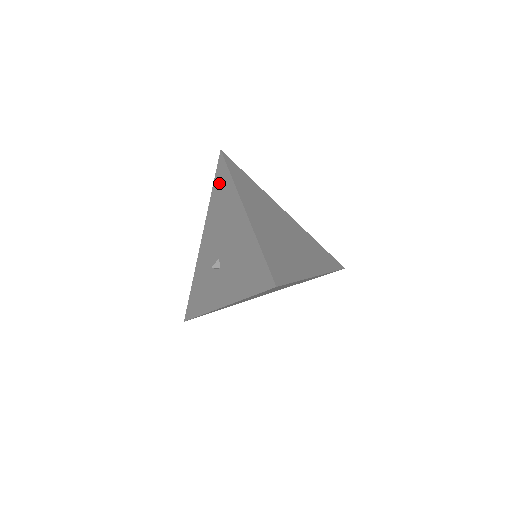
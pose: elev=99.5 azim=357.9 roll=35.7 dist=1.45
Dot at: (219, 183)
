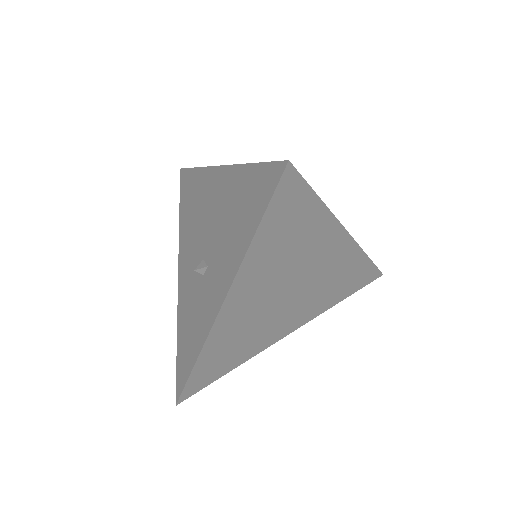
Dot at: (185, 194)
